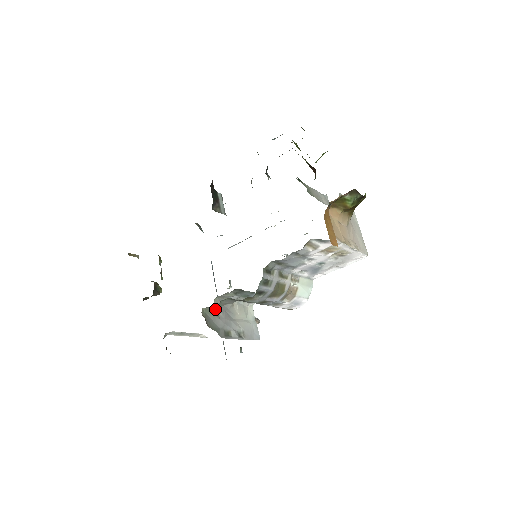
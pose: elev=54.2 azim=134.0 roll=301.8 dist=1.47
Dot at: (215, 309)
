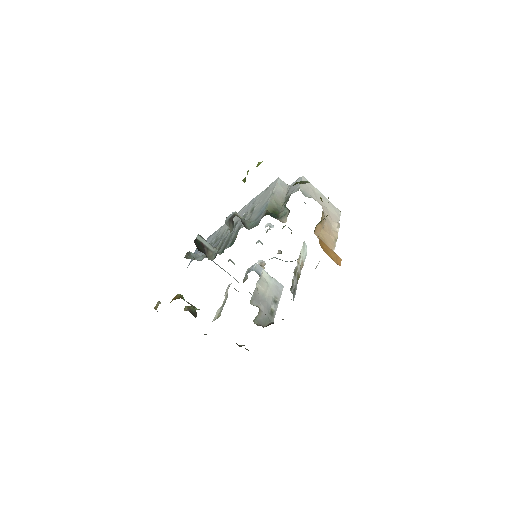
Dot at: (258, 312)
